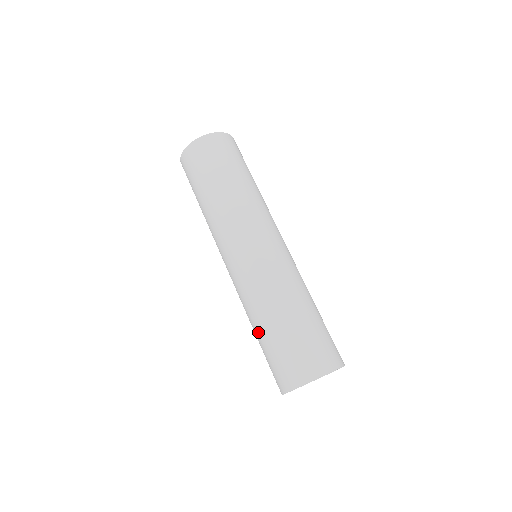
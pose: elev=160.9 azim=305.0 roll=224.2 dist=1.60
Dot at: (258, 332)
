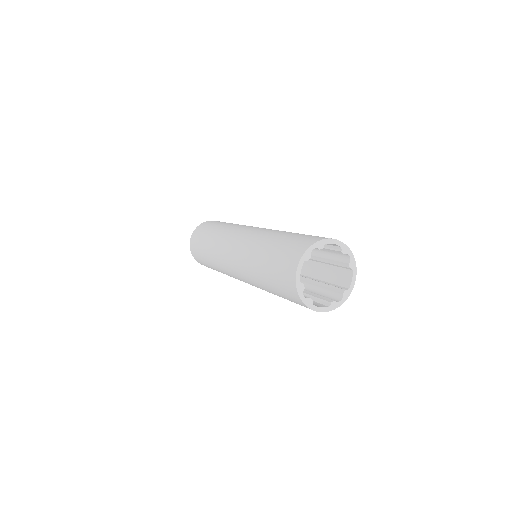
Dot at: (262, 263)
